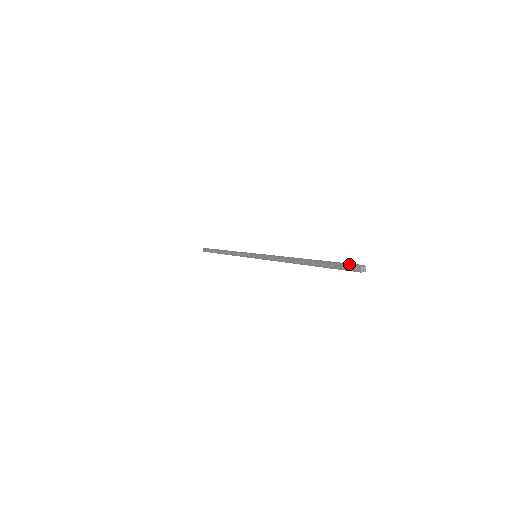
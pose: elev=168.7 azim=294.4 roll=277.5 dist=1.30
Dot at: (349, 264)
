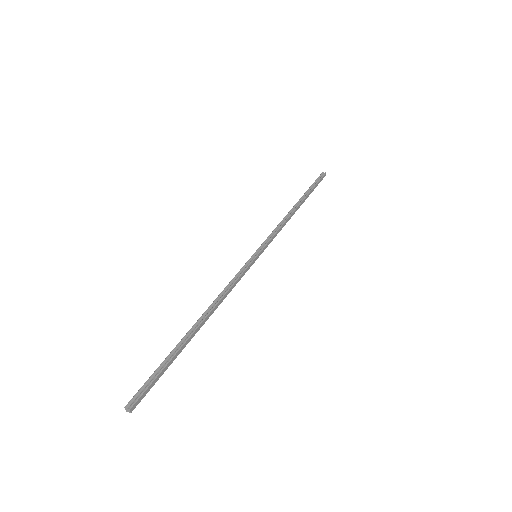
Dot at: occluded
